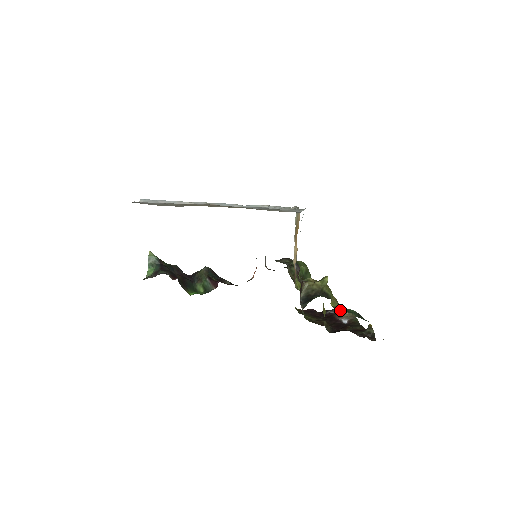
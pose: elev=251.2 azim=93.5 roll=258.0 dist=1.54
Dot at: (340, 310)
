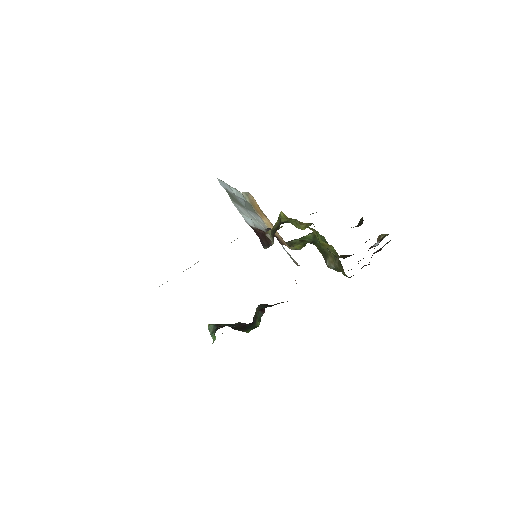
Dot at: (385, 244)
